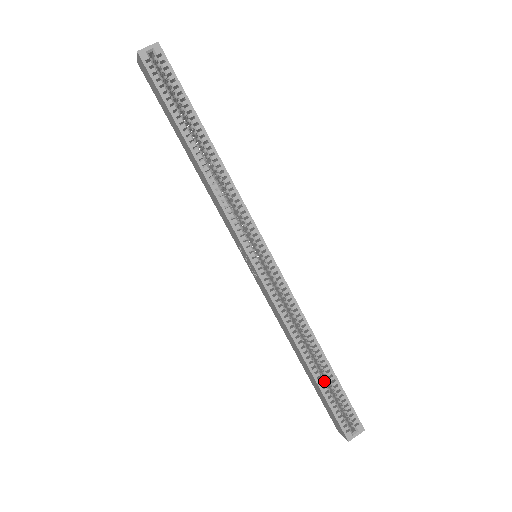
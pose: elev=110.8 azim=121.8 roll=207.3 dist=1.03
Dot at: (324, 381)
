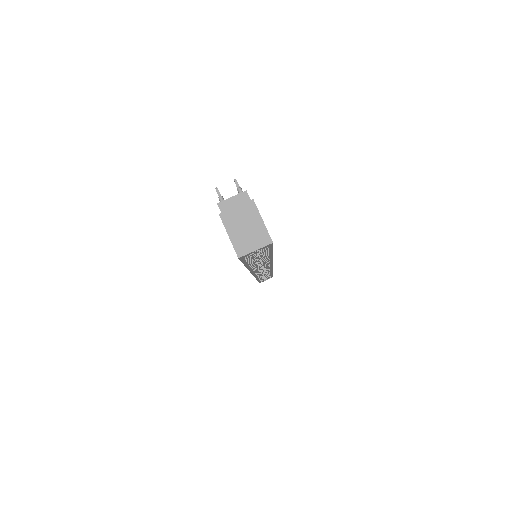
Dot at: occluded
